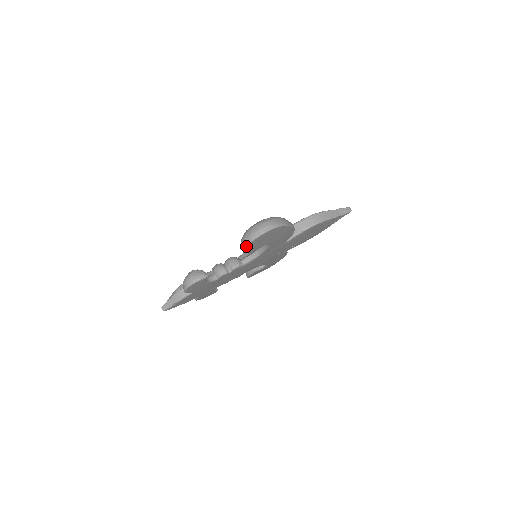
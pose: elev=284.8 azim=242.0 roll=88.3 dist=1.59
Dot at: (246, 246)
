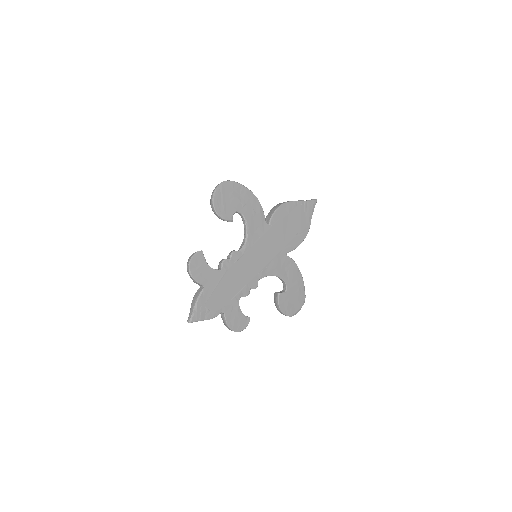
Dot at: (212, 202)
